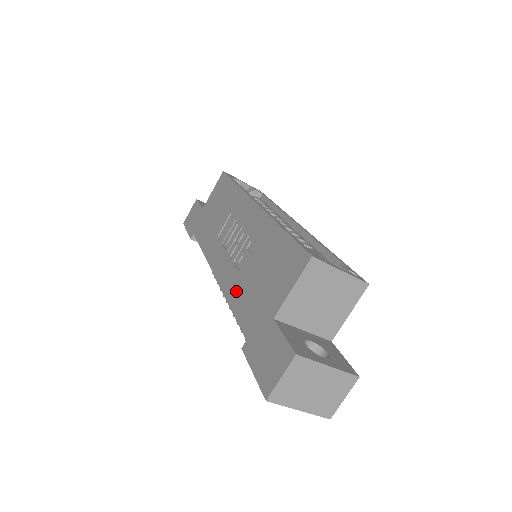
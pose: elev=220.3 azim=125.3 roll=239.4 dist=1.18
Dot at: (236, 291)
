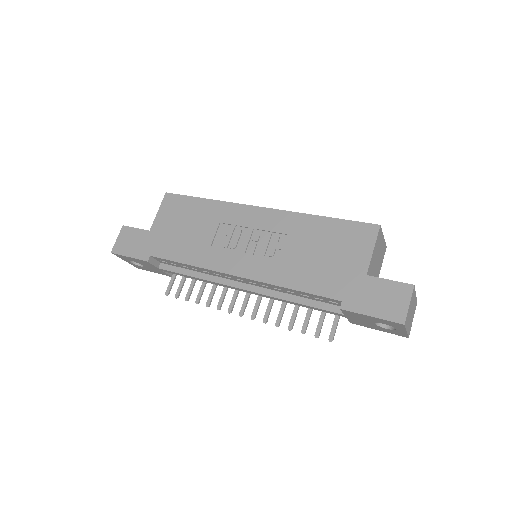
Dot at: (292, 275)
